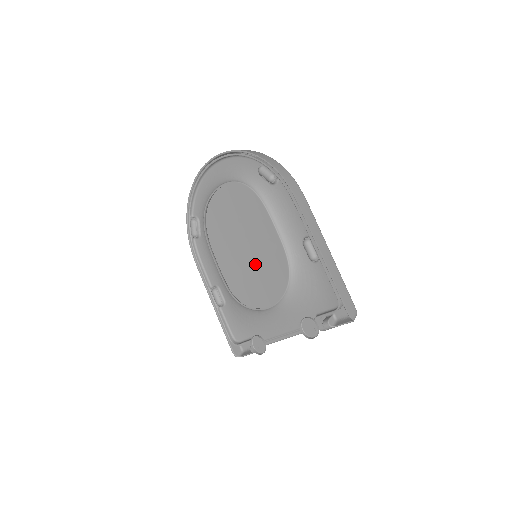
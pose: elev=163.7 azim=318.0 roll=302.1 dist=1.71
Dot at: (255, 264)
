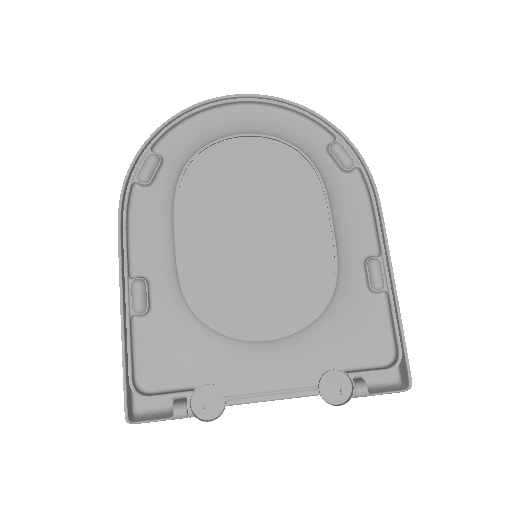
Dot at: (240, 268)
